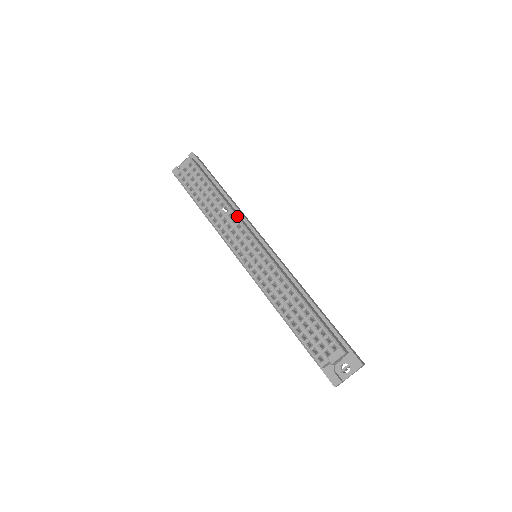
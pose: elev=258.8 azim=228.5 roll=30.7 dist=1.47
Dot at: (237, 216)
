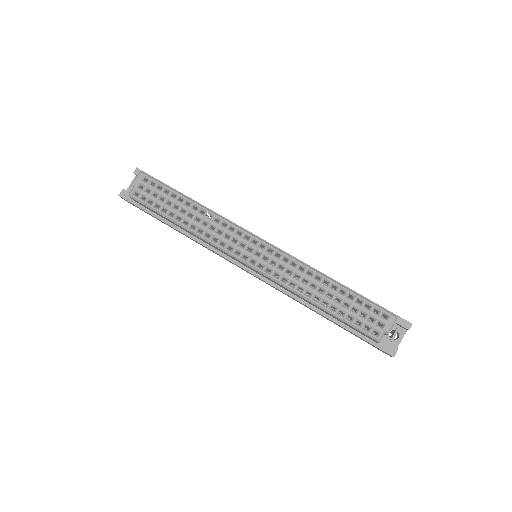
Dot at: (225, 219)
